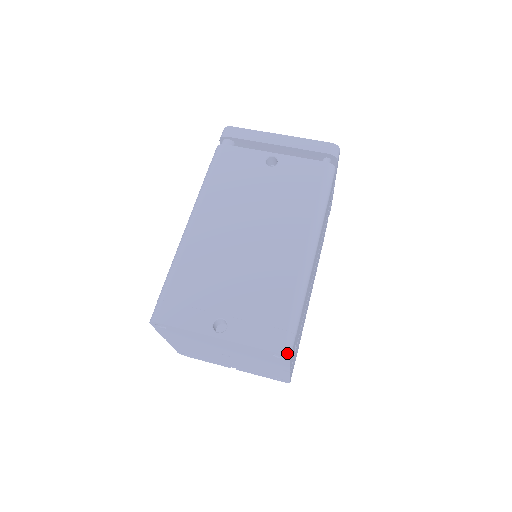
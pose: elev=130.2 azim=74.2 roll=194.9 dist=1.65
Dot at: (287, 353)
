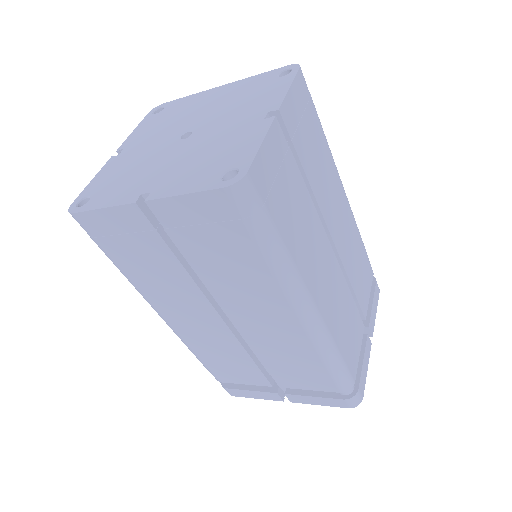
Dot at: occluded
